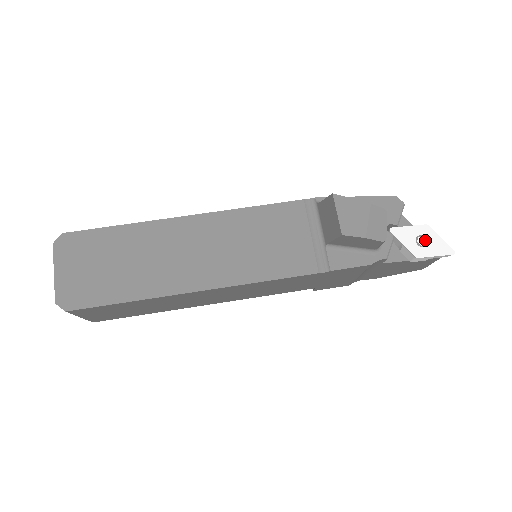
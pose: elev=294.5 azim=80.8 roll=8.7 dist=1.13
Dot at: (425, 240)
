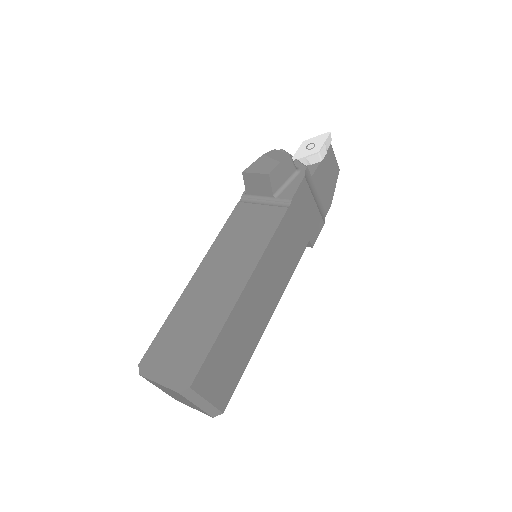
Dot at: (311, 145)
